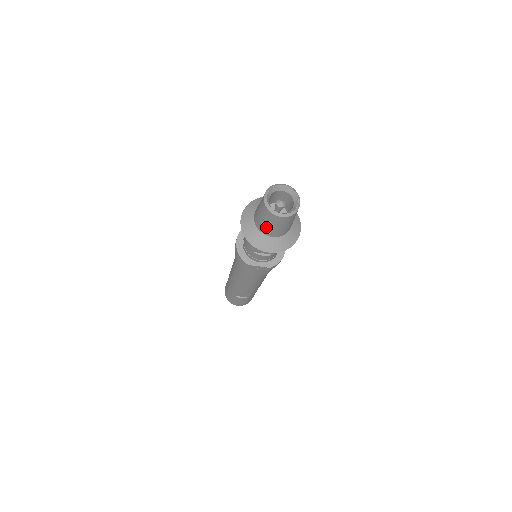
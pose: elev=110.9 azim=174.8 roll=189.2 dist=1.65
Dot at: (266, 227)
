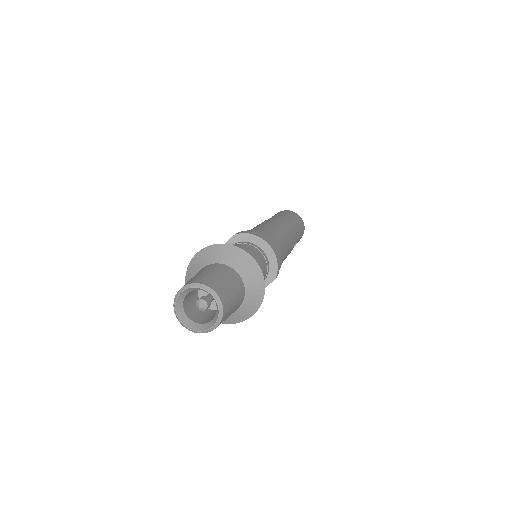
Dot at: occluded
